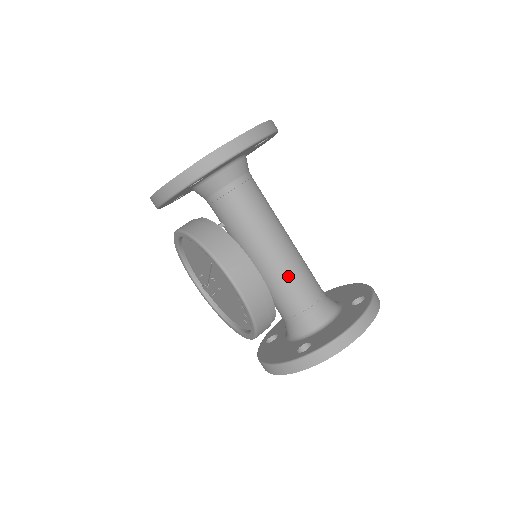
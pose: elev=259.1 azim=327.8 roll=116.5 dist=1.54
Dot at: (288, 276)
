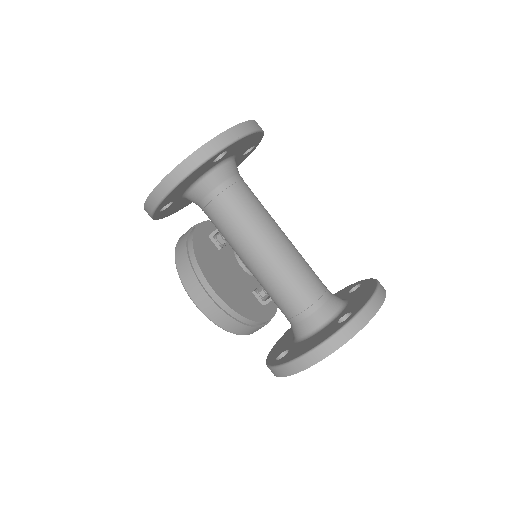
Dot at: (271, 285)
